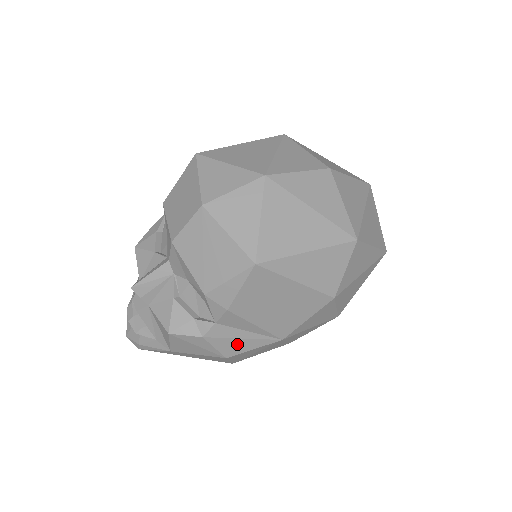
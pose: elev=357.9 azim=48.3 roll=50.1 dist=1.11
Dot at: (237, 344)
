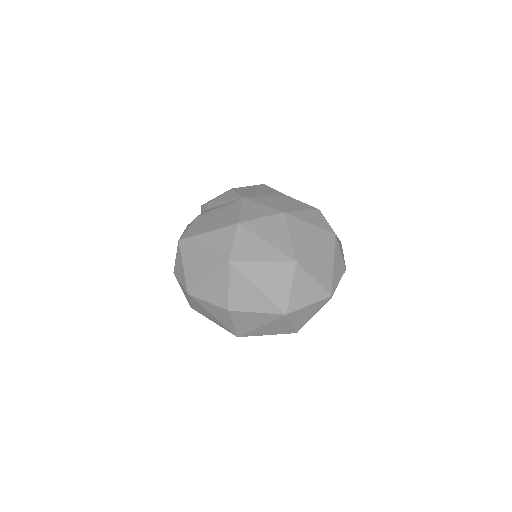
Dot at: occluded
